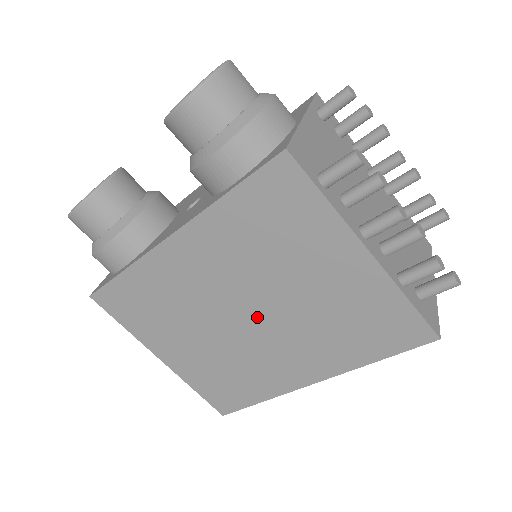
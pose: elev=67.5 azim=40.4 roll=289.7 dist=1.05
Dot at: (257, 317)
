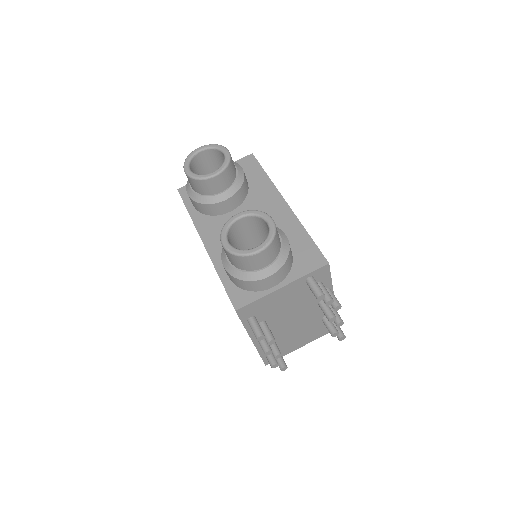
Dot at: occluded
